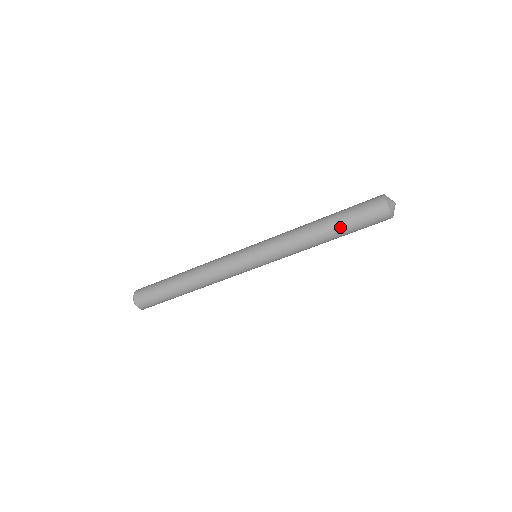
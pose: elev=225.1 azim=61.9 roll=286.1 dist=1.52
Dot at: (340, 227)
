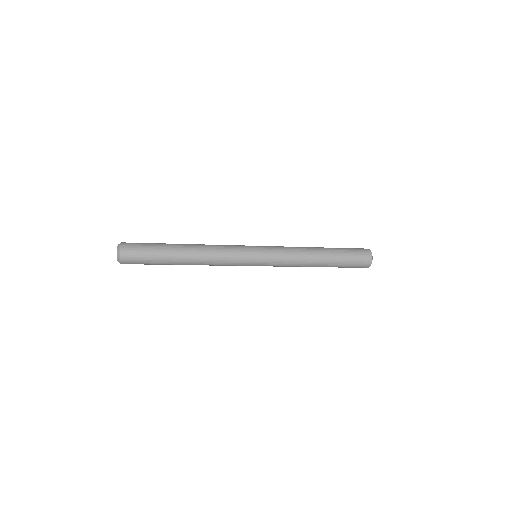
Dot at: (335, 259)
